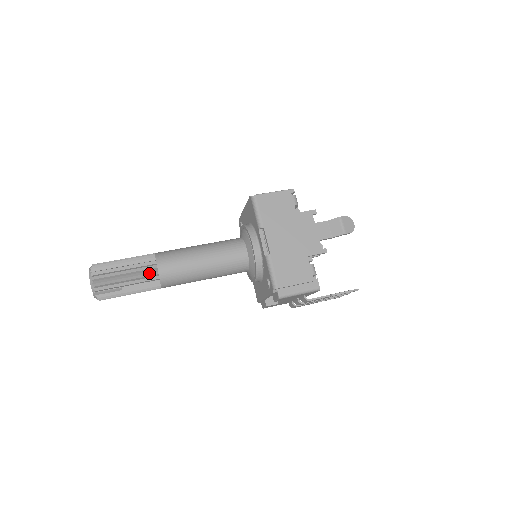
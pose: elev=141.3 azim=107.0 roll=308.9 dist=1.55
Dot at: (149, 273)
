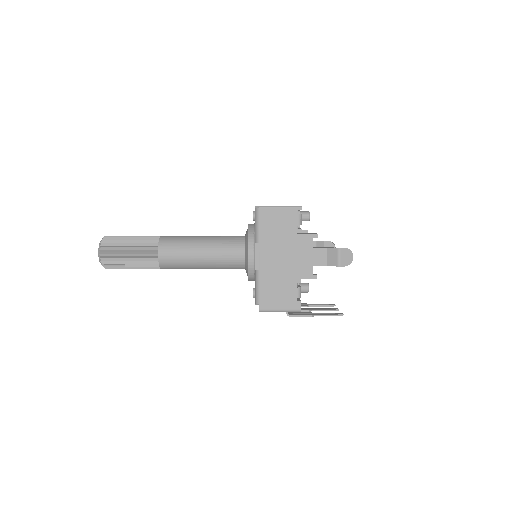
Dot at: (150, 257)
